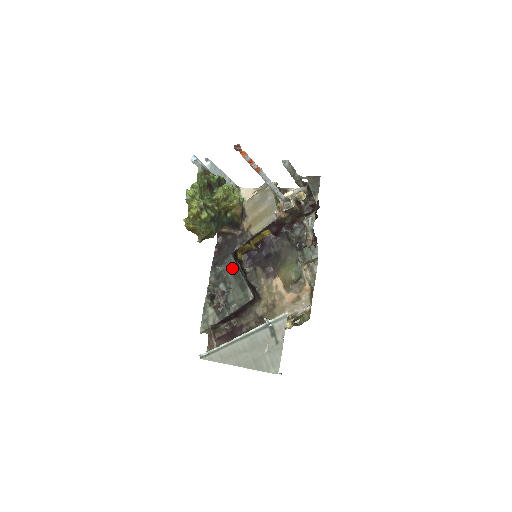
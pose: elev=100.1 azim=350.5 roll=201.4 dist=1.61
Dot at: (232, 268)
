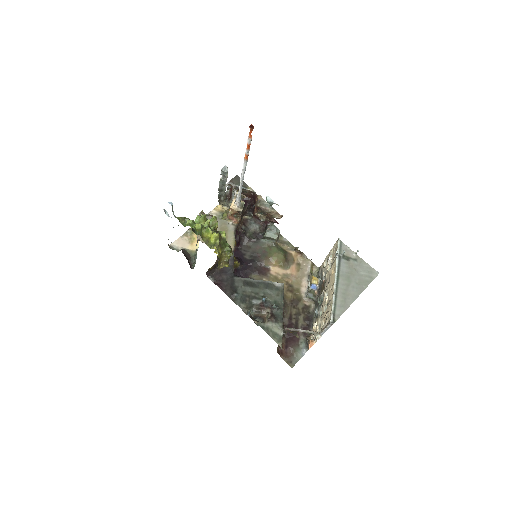
Dot at: (247, 284)
